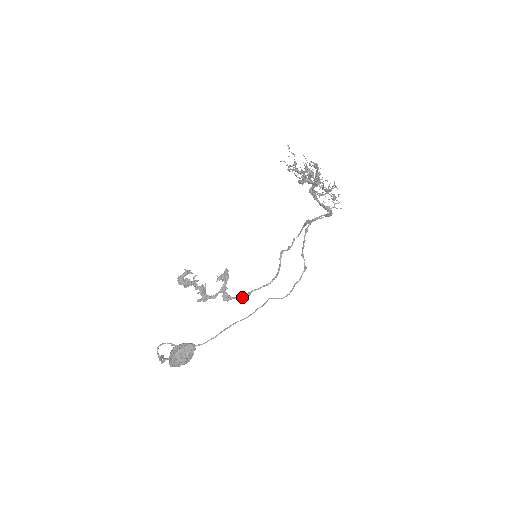
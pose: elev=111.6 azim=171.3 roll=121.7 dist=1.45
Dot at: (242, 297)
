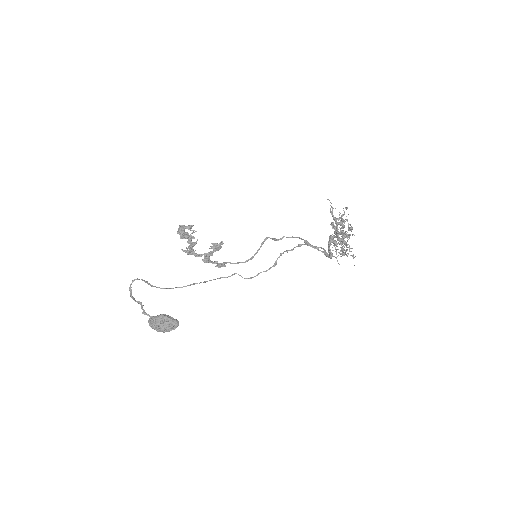
Dot at: (218, 265)
